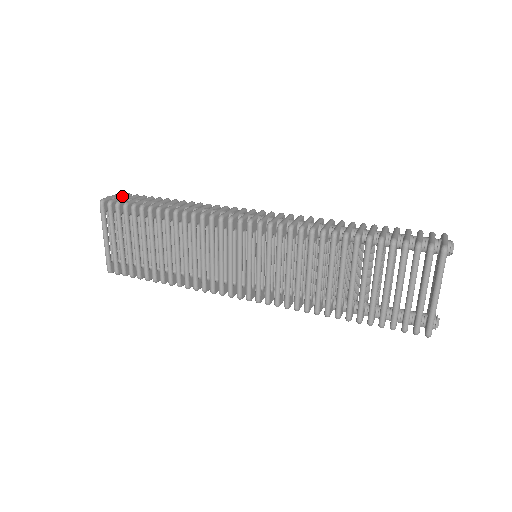
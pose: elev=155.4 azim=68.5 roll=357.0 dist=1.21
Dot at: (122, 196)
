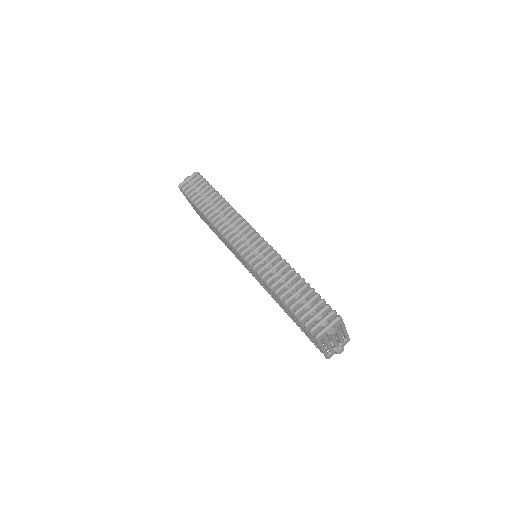
Dot at: (192, 181)
